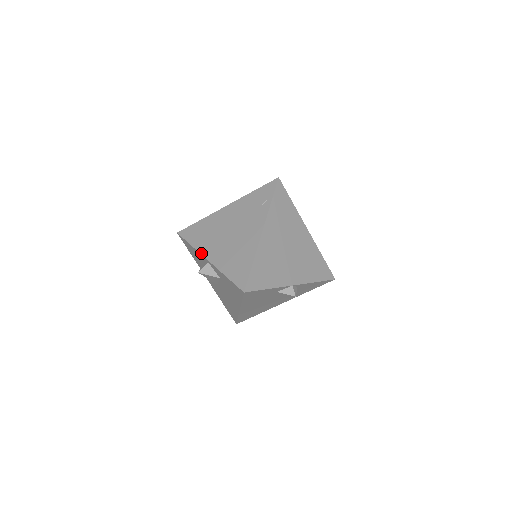
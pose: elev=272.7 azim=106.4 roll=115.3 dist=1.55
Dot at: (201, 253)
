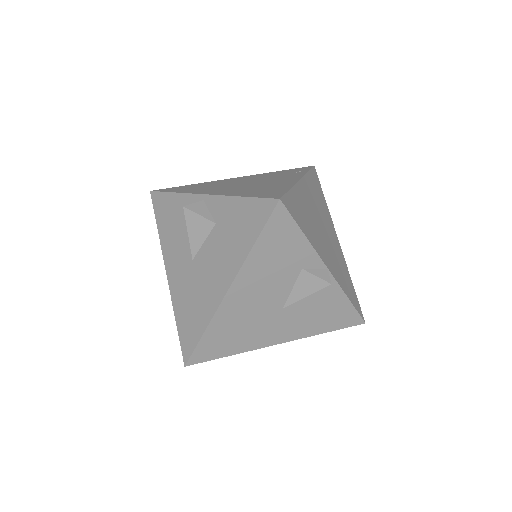
Dot at: (193, 192)
